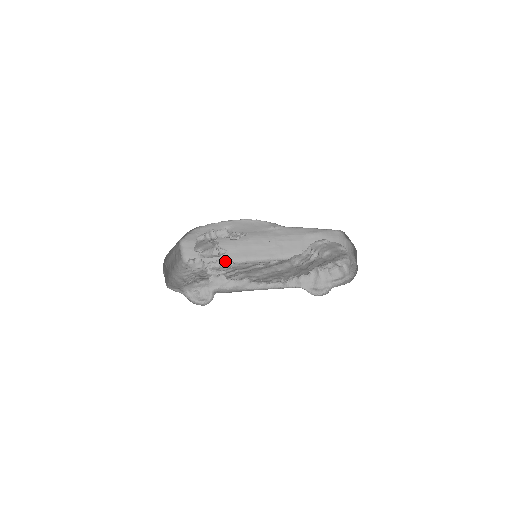
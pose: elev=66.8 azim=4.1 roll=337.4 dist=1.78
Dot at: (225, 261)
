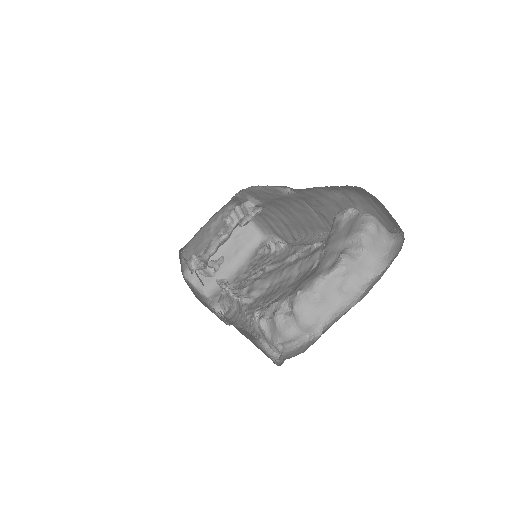
Dot at: (275, 243)
